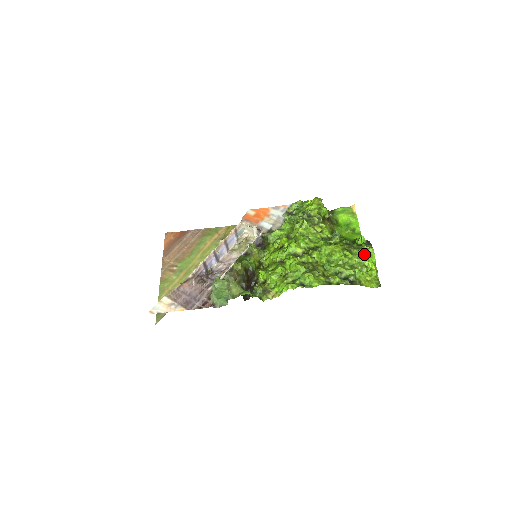
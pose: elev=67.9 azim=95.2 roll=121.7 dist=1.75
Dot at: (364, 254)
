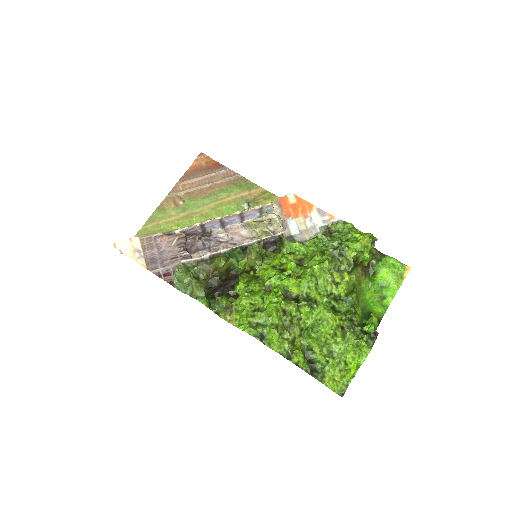
Dot at: (355, 349)
